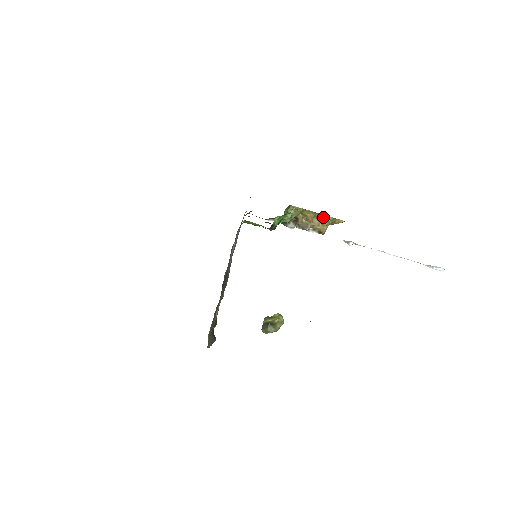
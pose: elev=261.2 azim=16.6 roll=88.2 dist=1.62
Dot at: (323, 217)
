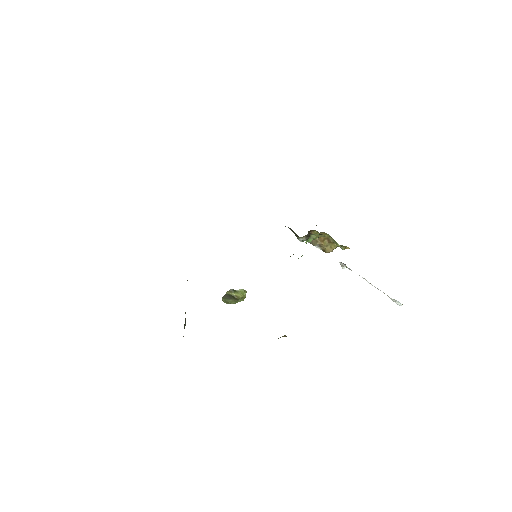
Dot at: (337, 245)
